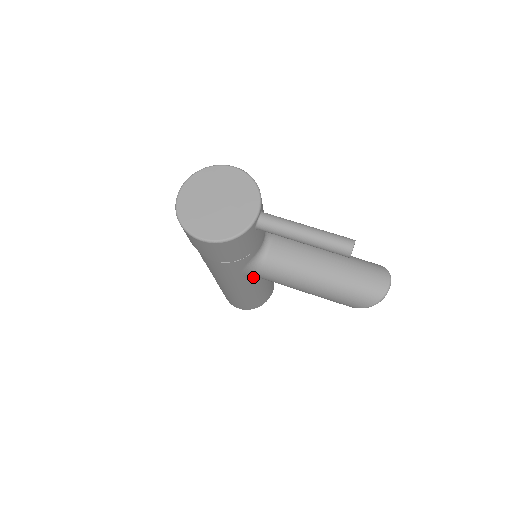
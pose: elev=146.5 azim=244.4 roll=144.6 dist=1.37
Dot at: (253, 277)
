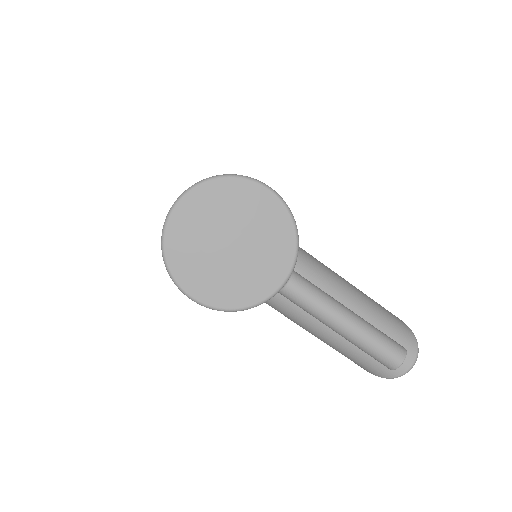
Dot at: occluded
